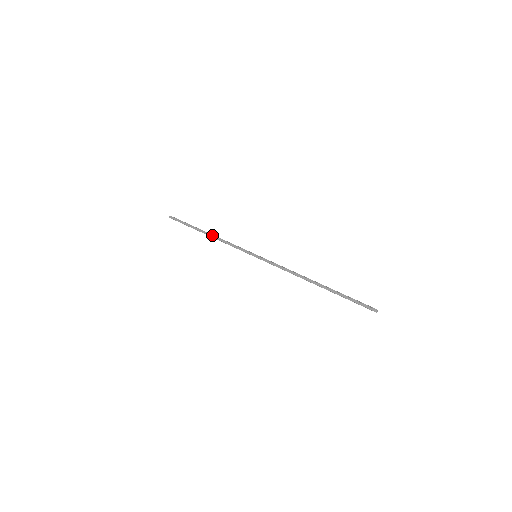
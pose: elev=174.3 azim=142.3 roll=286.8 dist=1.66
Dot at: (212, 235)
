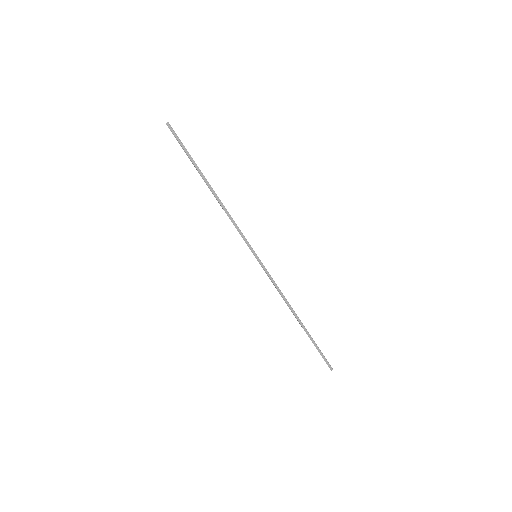
Dot at: occluded
